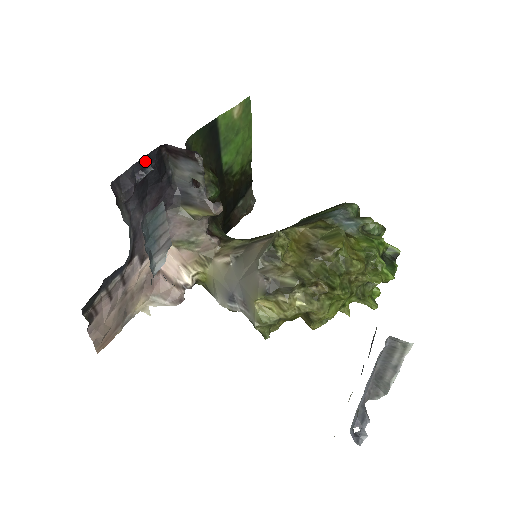
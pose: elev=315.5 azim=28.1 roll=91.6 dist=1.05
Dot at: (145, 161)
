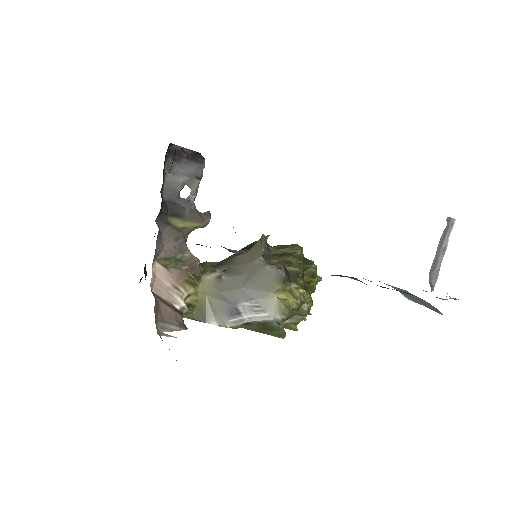
Dot at: occluded
